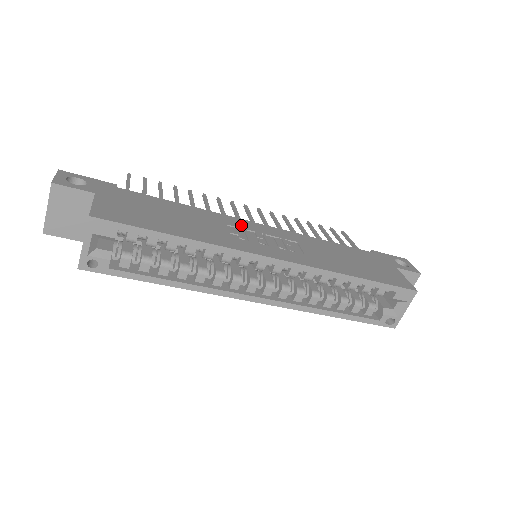
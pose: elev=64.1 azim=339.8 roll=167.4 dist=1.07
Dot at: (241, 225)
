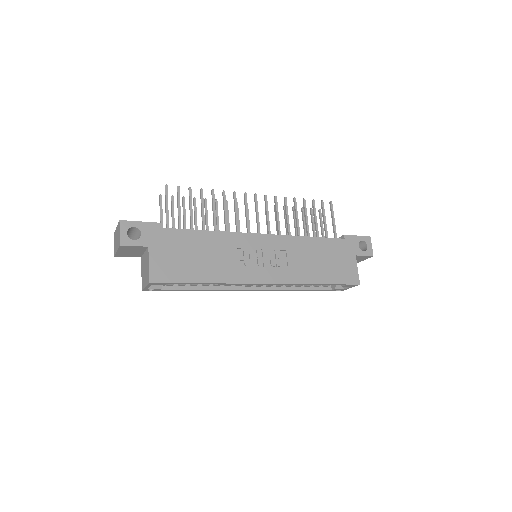
Dot at: (247, 244)
